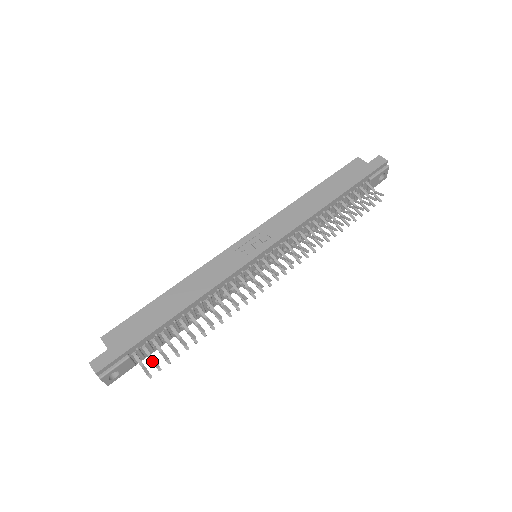
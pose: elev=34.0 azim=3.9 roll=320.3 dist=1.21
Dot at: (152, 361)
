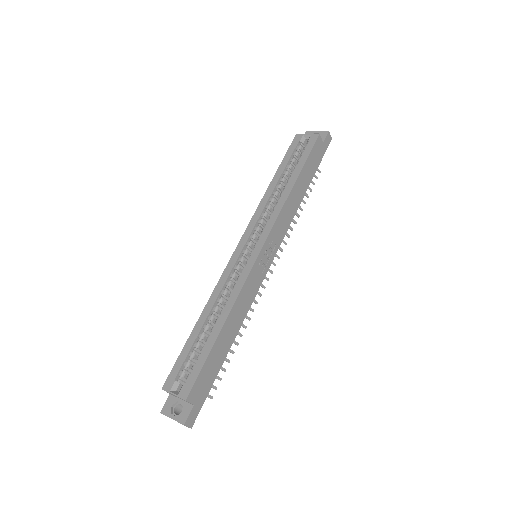
Dot at: (211, 387)
